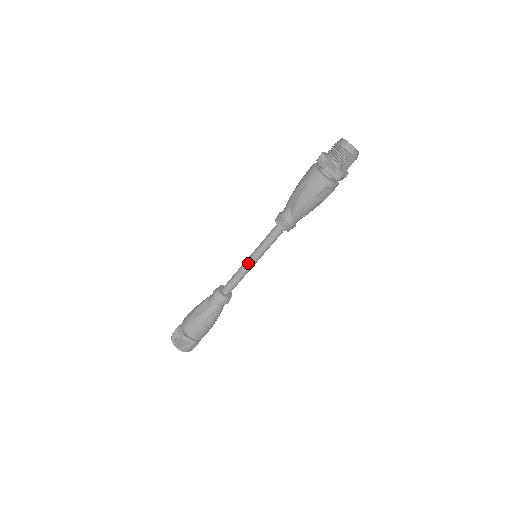
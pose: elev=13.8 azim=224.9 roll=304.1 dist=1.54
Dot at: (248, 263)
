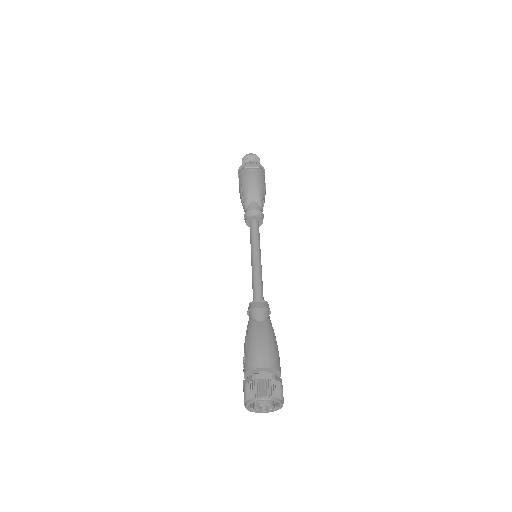
Dot at: (259, 261)
